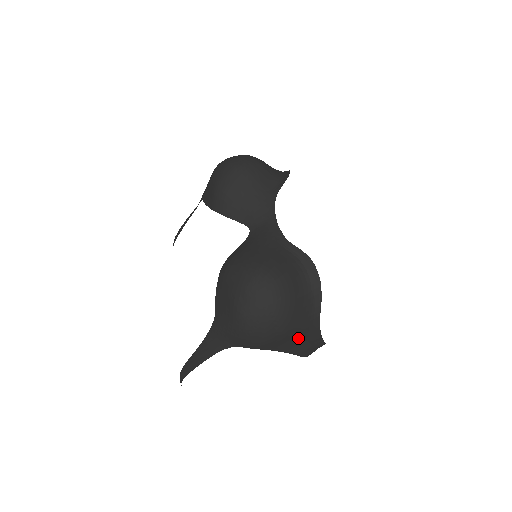
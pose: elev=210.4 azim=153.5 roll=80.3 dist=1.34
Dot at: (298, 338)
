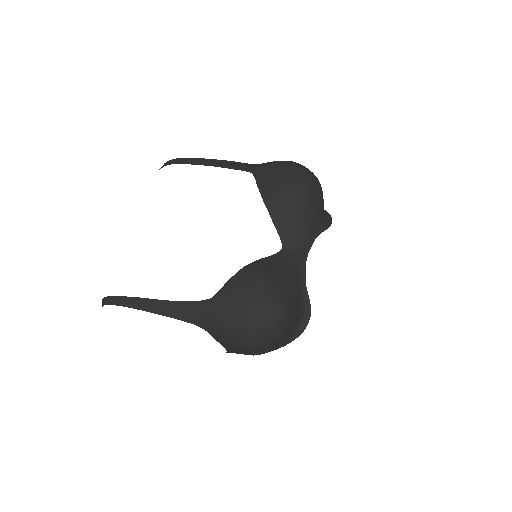
Dot at: occluded
